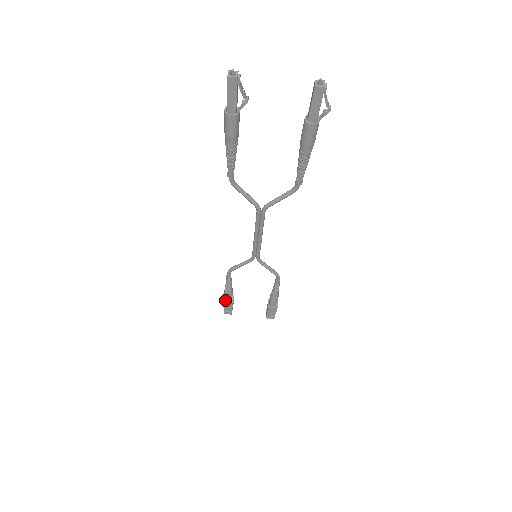
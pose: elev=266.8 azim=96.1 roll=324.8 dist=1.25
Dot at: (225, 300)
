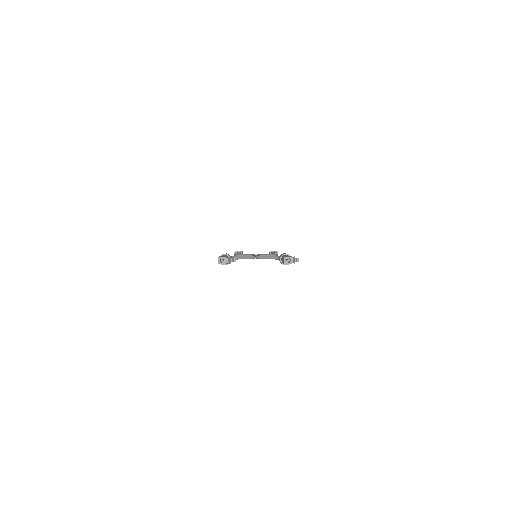
Dot at: occluded
